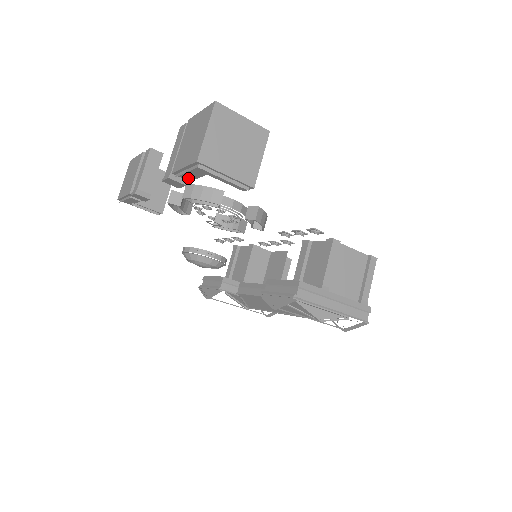
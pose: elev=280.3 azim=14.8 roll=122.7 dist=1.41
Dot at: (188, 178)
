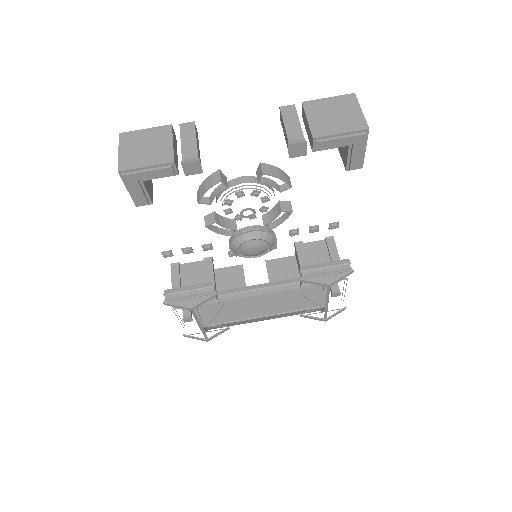
Dot at: (319, 147)
